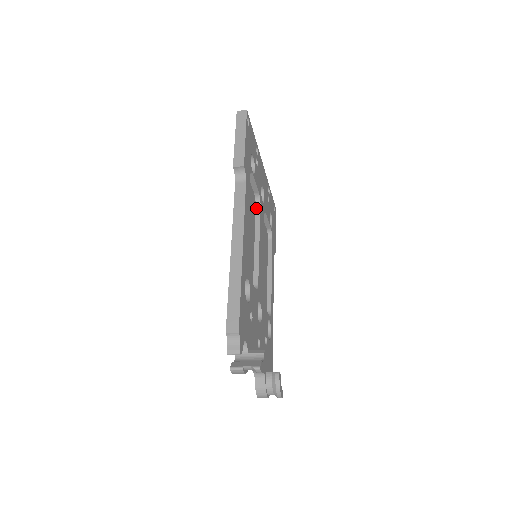
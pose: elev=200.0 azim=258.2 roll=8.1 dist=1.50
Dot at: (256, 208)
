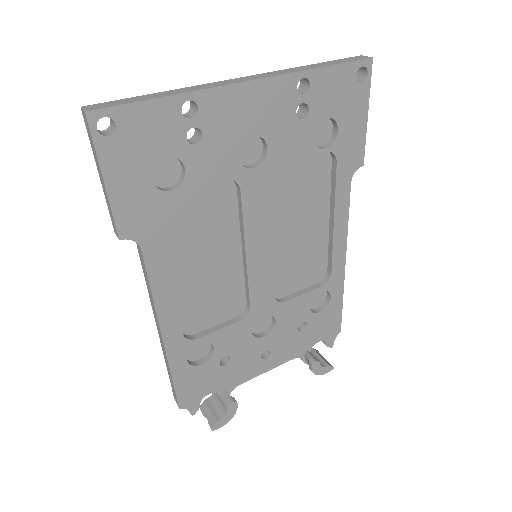
Dot at: (237, 192)
